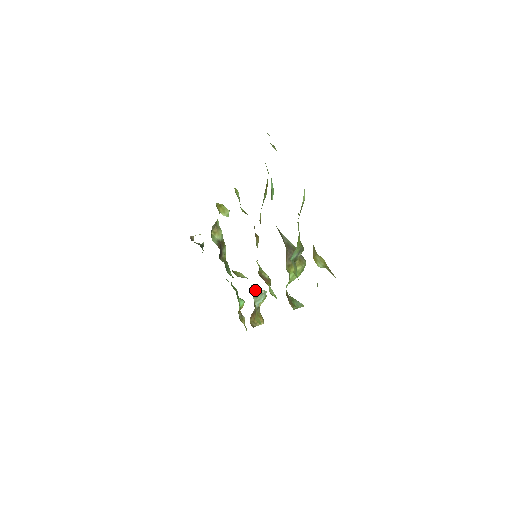
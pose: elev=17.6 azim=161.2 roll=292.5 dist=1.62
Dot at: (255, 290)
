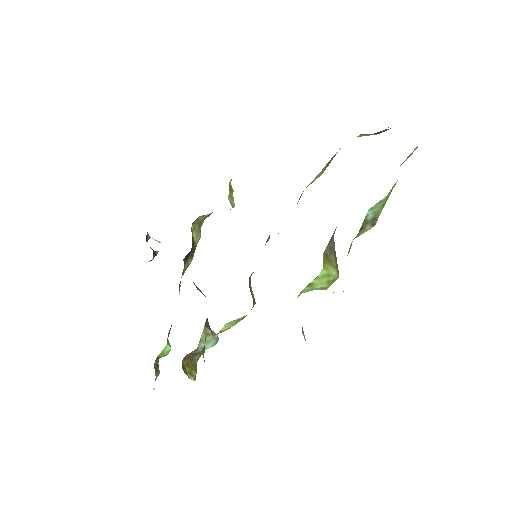
Dot at: (209, 325)
